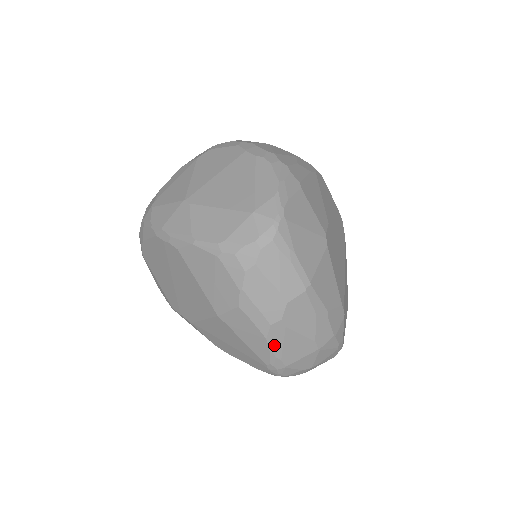
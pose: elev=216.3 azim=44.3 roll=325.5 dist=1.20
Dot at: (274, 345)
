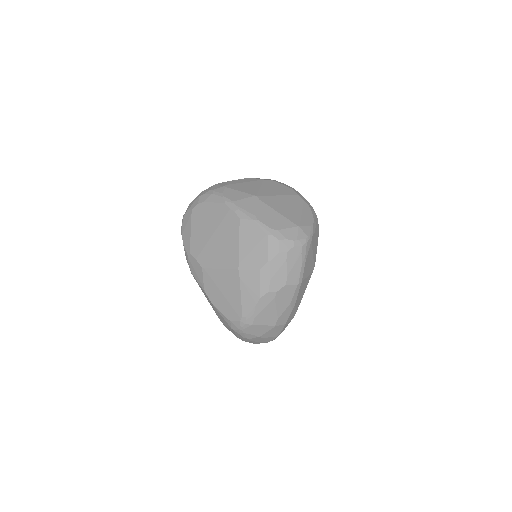
Dot at: (260, 305)
